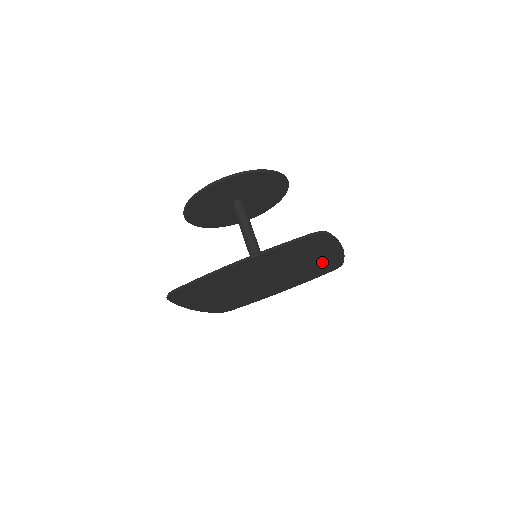
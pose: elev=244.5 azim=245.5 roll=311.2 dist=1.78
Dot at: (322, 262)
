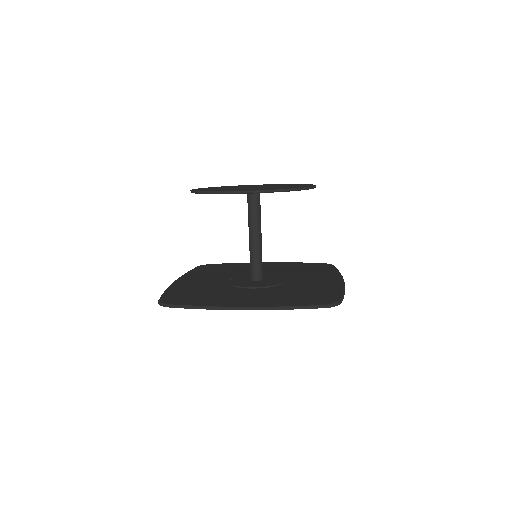
Dot at: occluded
